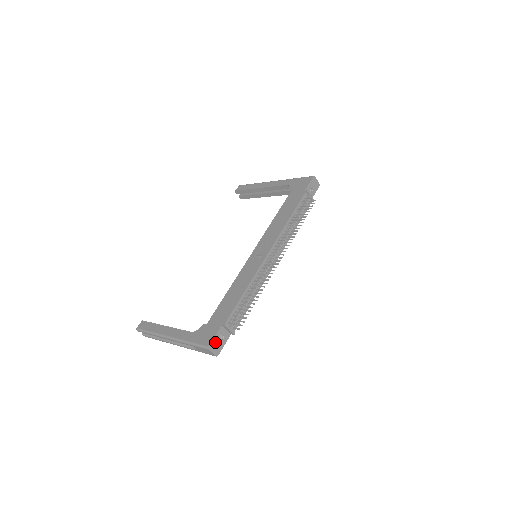
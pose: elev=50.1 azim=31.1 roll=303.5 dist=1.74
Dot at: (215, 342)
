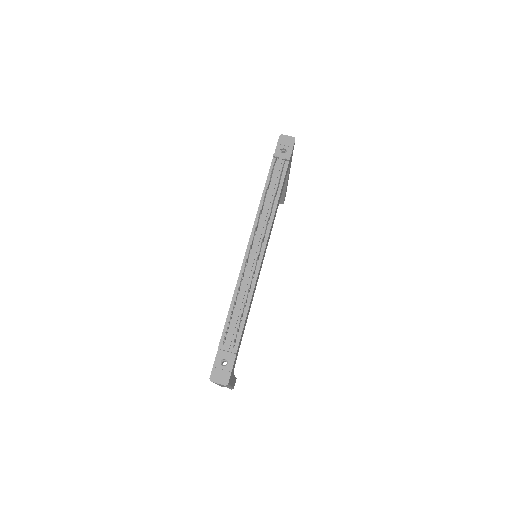
Dot at: (217, 371)
